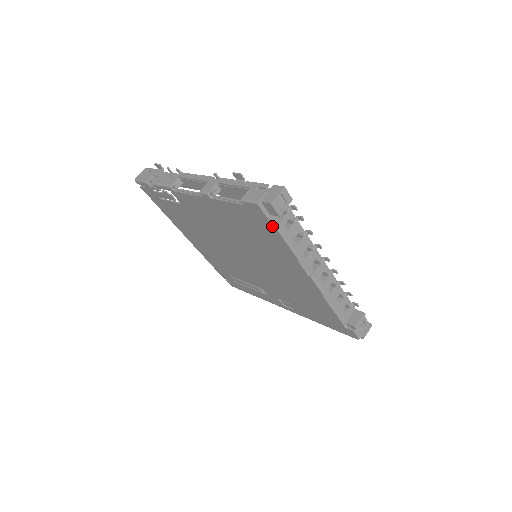
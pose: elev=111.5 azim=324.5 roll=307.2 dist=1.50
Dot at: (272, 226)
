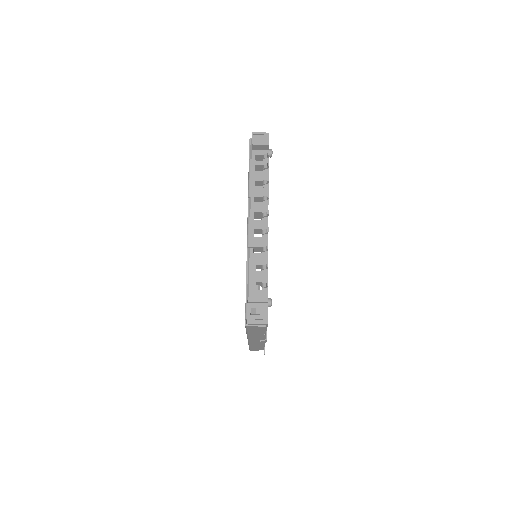
Dot at: (249, 161)
